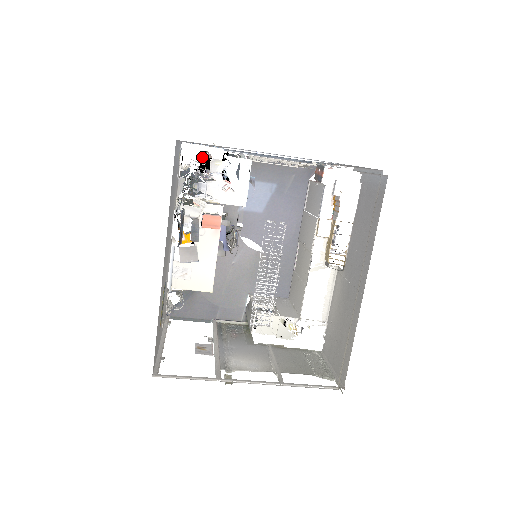
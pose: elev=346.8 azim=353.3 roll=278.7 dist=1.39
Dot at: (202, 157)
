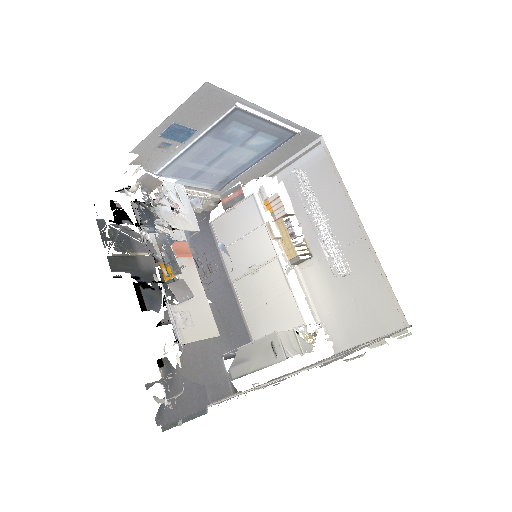
Dot at: (112, 207)
